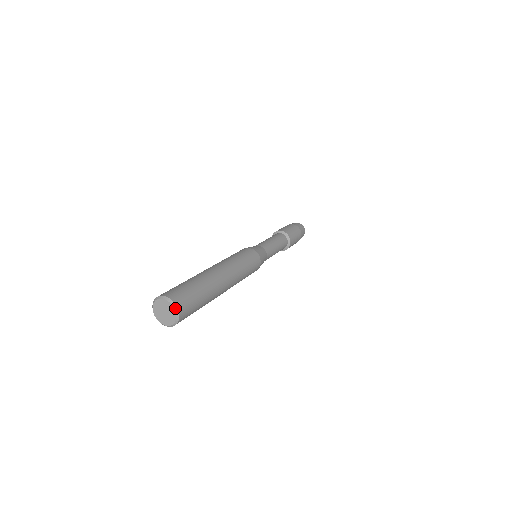
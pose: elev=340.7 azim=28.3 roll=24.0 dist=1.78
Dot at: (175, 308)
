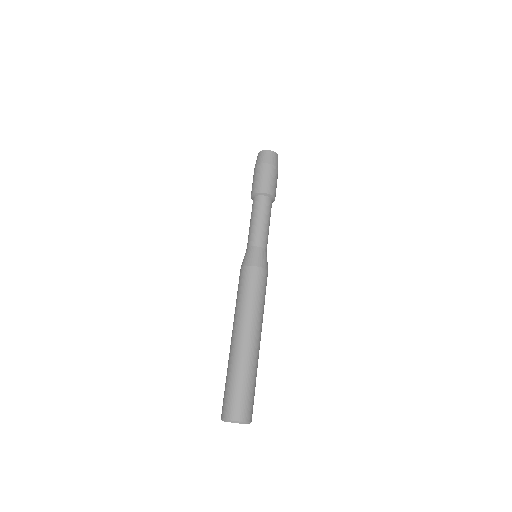
Dot at: (239, 423)
